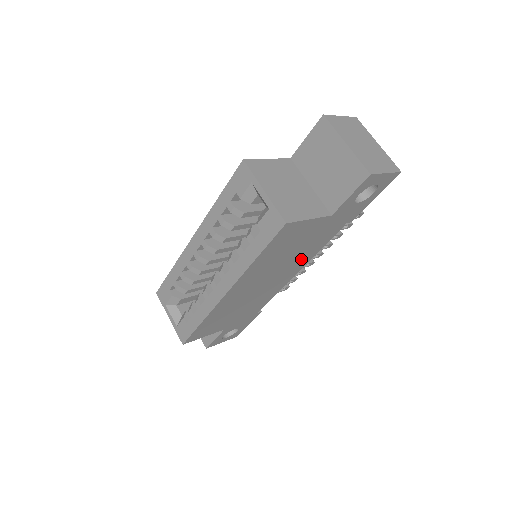
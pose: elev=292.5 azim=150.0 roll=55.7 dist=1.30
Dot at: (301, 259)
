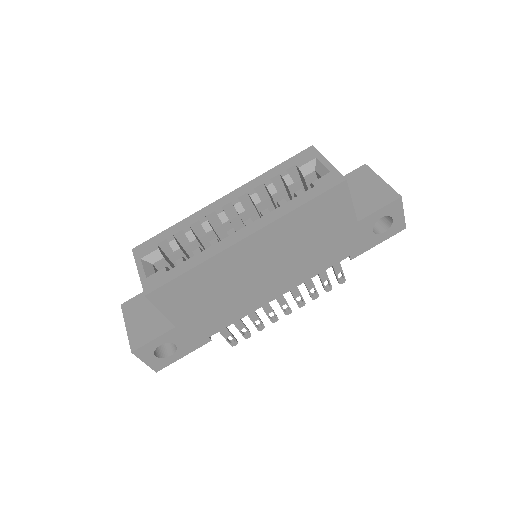
Dot at: (300, 270)
